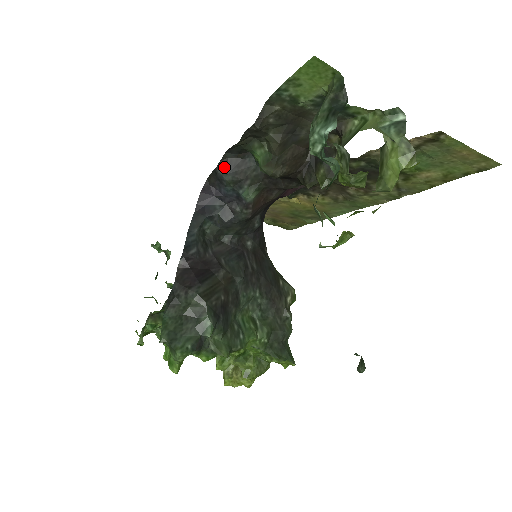
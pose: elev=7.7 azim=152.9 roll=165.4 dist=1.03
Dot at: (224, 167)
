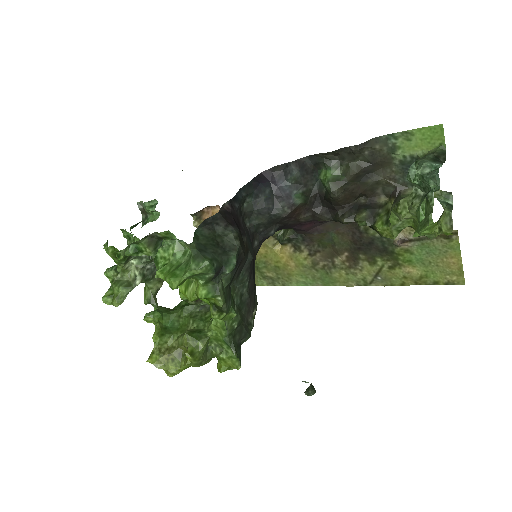
Dot at: (299, 165)
